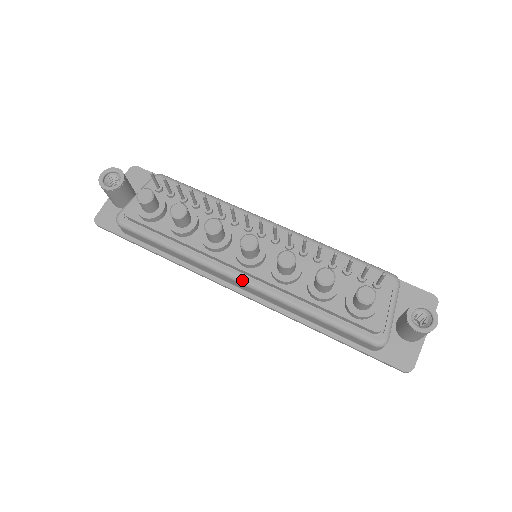
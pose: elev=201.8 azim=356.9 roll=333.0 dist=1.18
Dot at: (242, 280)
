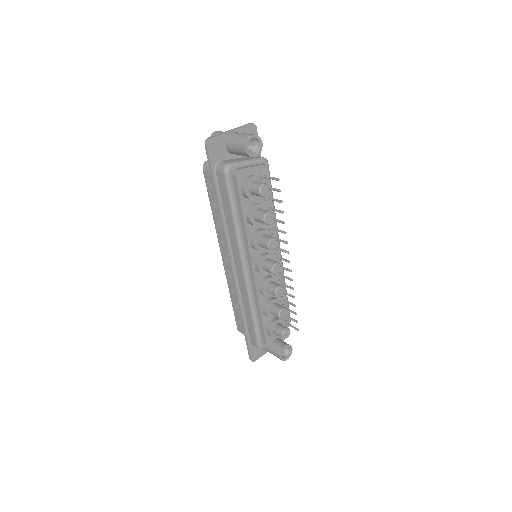
Dot at: (246, 271)
